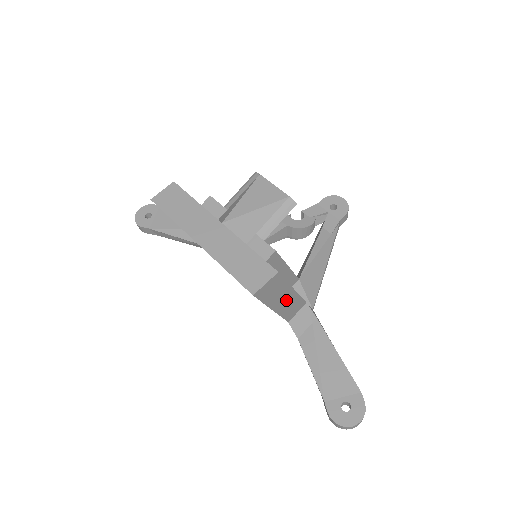
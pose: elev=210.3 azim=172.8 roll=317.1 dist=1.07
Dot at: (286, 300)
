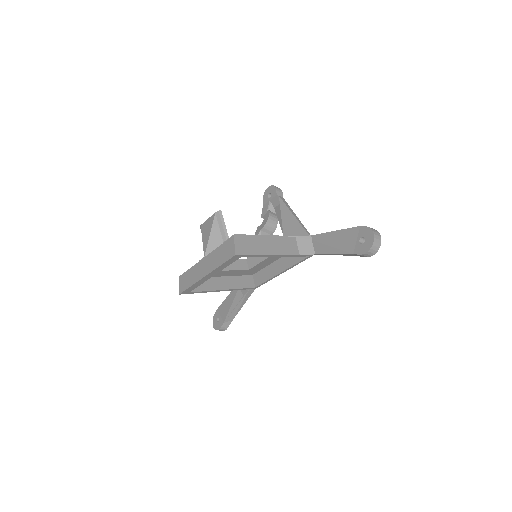
Dot at: (271, 245)
